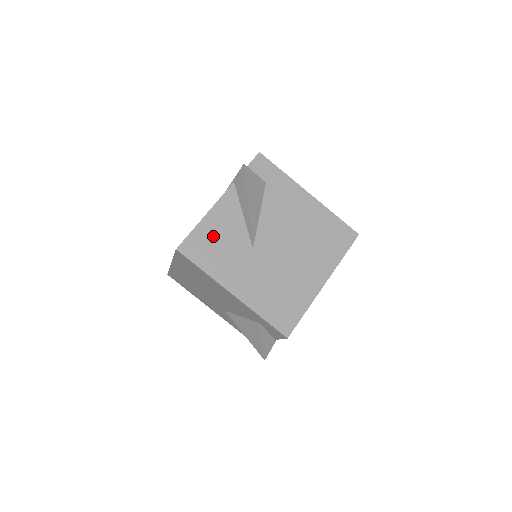
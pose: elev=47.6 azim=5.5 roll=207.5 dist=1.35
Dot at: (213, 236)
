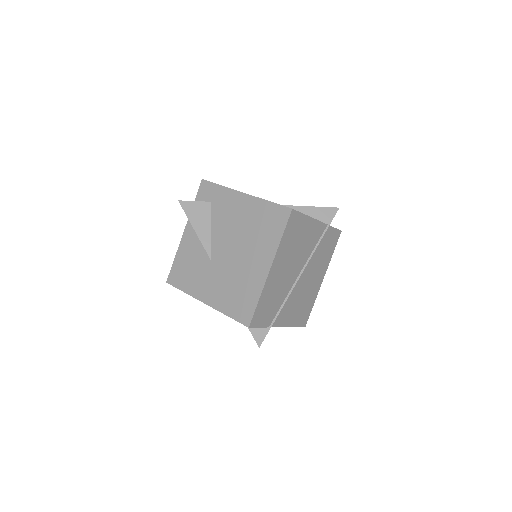
Dot at: (185, 263)
